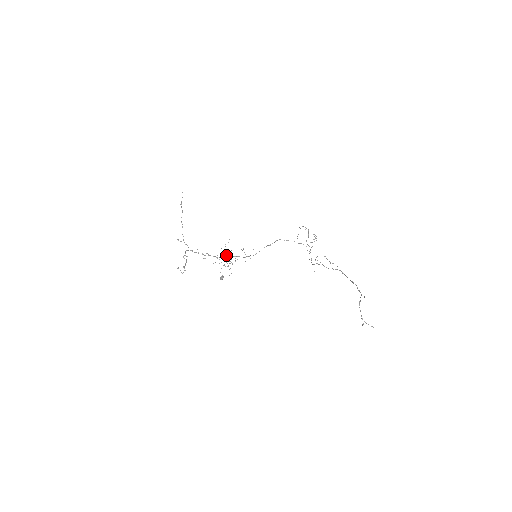
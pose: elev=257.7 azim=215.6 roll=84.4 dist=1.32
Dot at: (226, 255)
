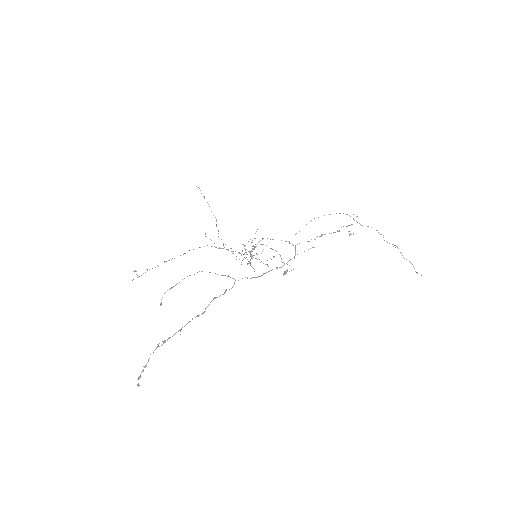
Dot at: occluded
